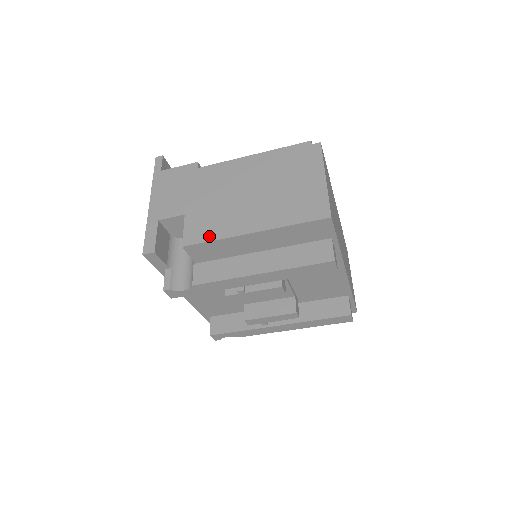
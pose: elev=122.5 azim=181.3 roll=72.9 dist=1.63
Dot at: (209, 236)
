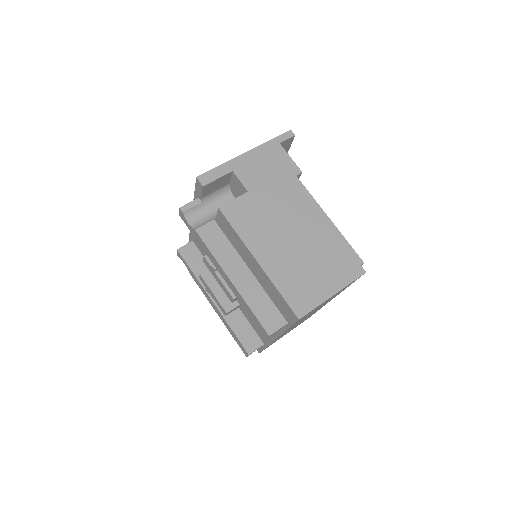
Dot at: (238, 225)
